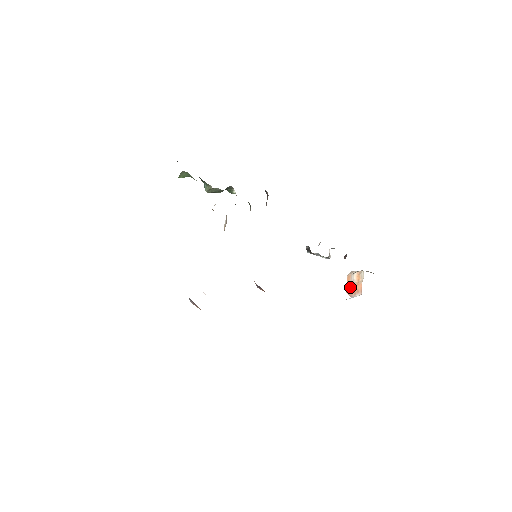
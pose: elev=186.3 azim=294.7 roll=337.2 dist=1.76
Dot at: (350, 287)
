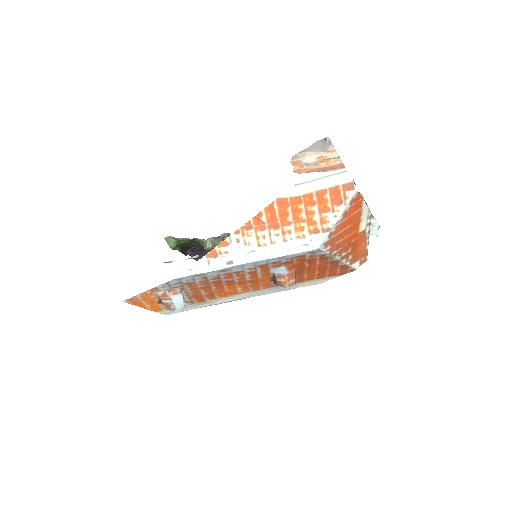
Dot at: (310, 170)
